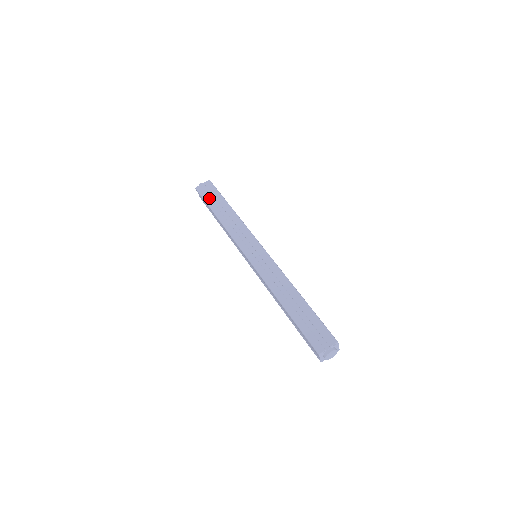
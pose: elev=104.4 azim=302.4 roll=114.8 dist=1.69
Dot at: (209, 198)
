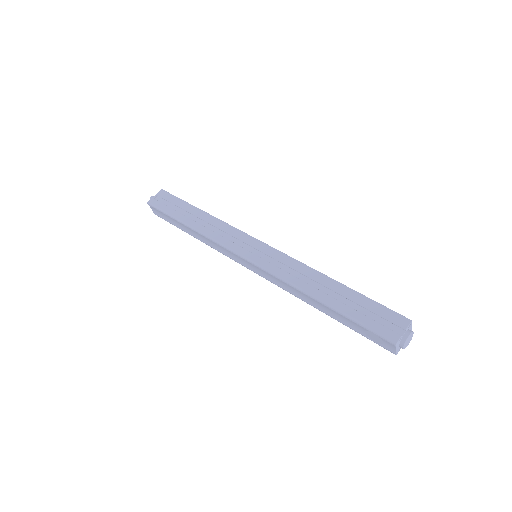
Dot at: (170, 208)
